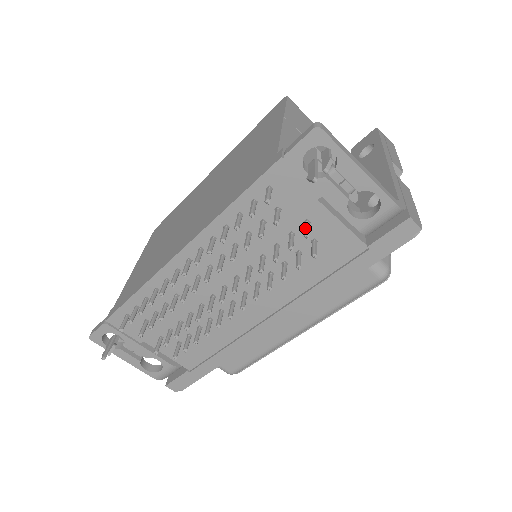
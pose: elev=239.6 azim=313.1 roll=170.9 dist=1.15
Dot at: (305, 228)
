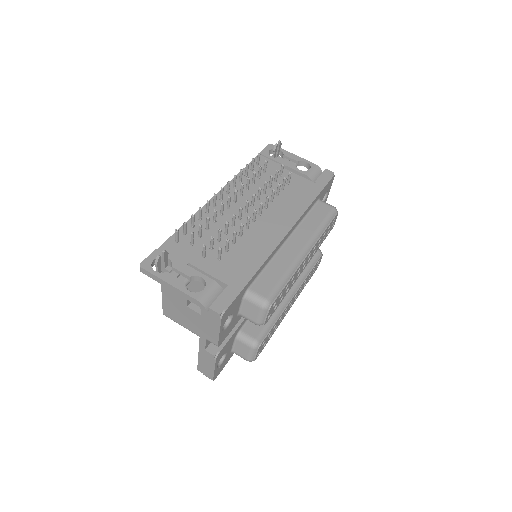
Dot at: (281, 169)
